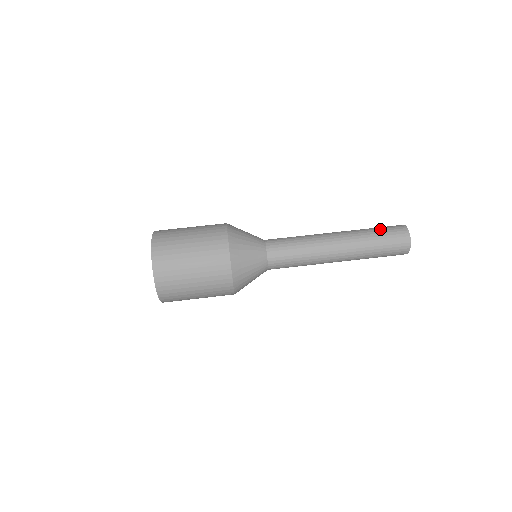
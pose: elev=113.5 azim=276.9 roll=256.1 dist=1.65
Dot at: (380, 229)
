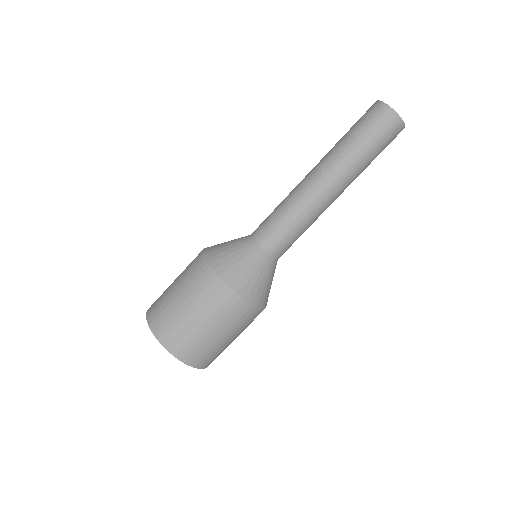
Dot at: (365, 135)
